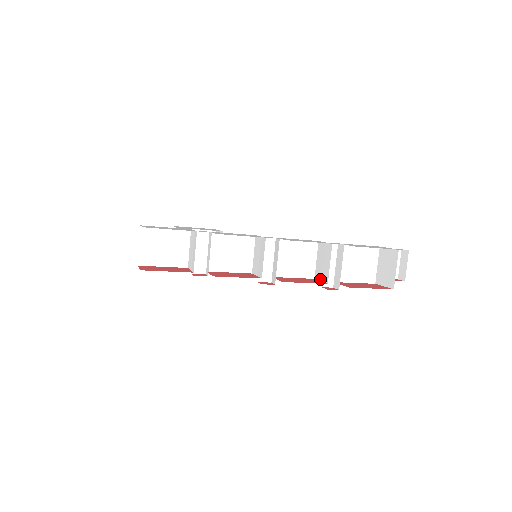
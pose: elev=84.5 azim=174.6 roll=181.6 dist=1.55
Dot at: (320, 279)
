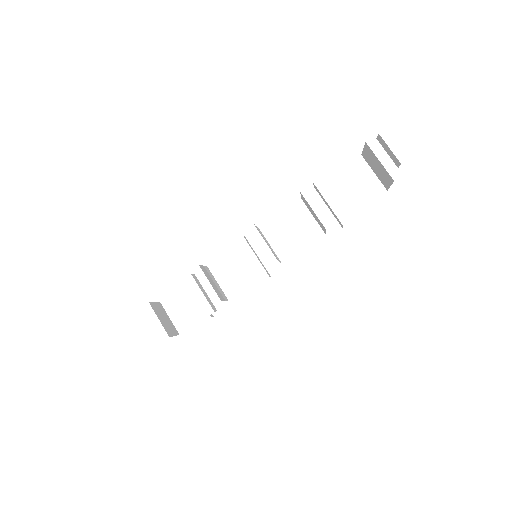
Dot at: (324, 231)
